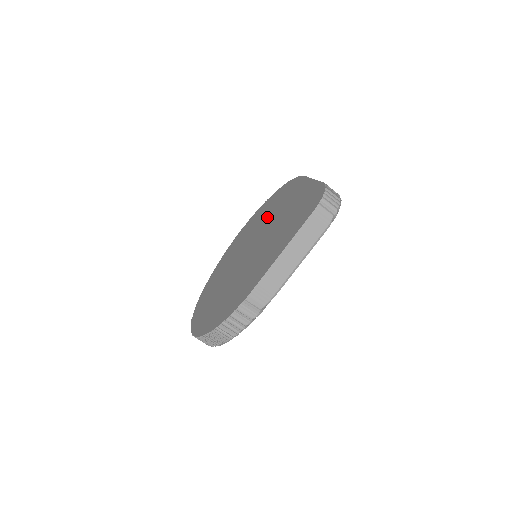
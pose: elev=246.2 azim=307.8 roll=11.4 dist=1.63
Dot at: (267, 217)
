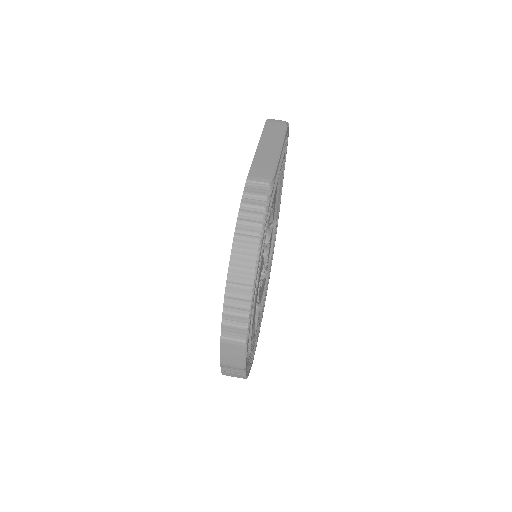
Dot at: occluded
